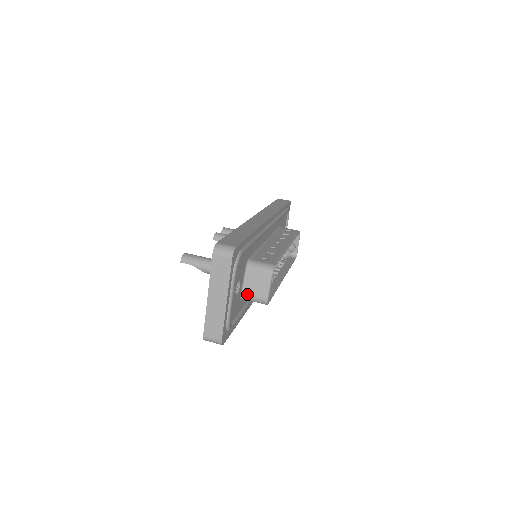
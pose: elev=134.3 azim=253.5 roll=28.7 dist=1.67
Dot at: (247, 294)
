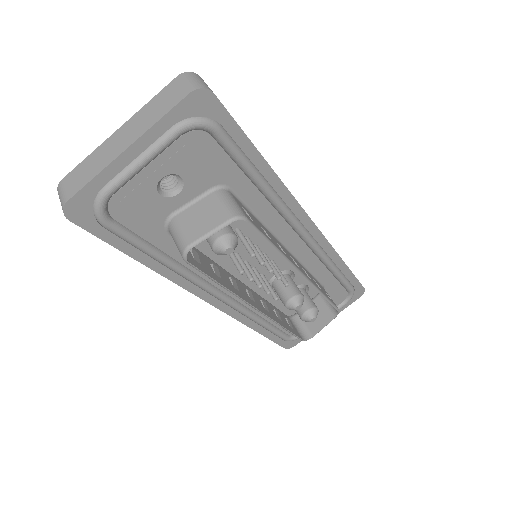
Dot at: (177, 221)
